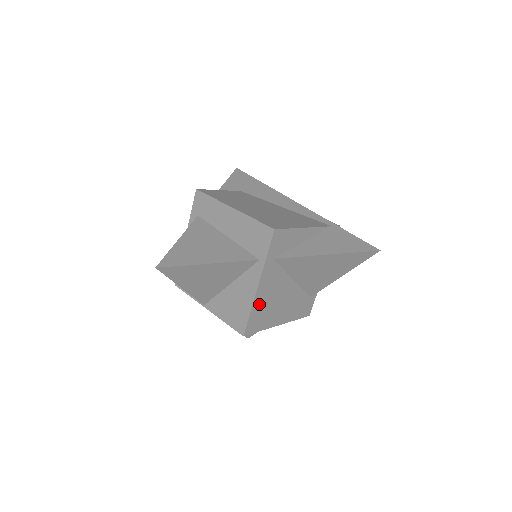
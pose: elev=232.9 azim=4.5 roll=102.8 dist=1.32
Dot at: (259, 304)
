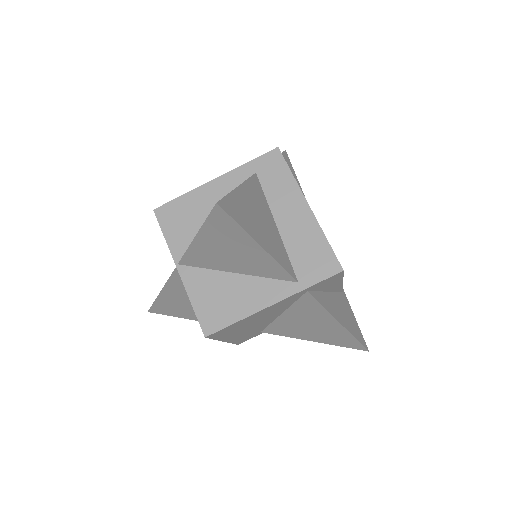
Dot at: (249, 318)
